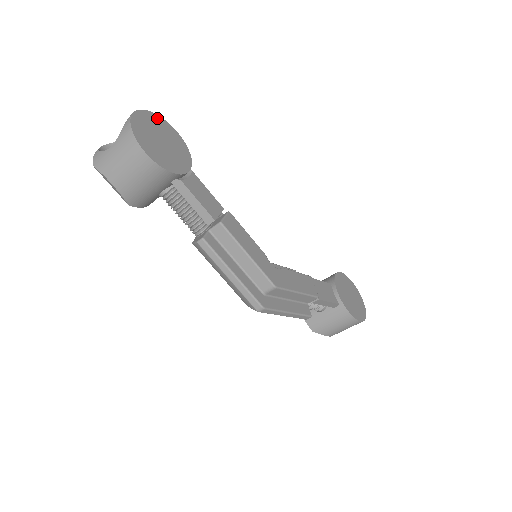
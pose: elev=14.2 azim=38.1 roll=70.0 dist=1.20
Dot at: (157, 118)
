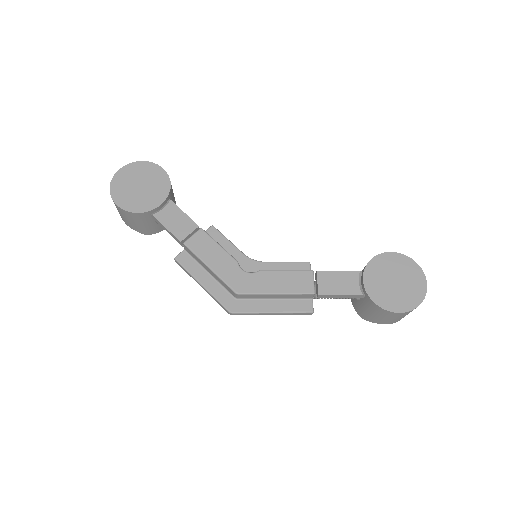
Dot at: (142, 165)
